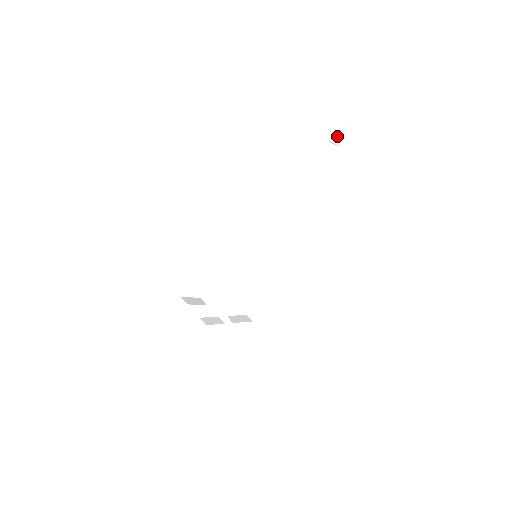
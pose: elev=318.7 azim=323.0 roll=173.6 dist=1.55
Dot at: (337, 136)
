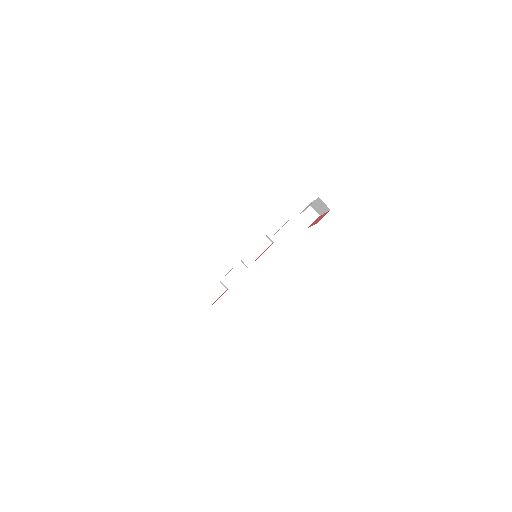
Dot at: (312, 204)
